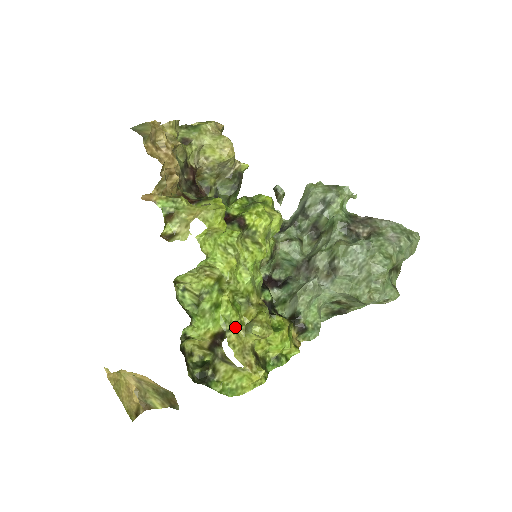
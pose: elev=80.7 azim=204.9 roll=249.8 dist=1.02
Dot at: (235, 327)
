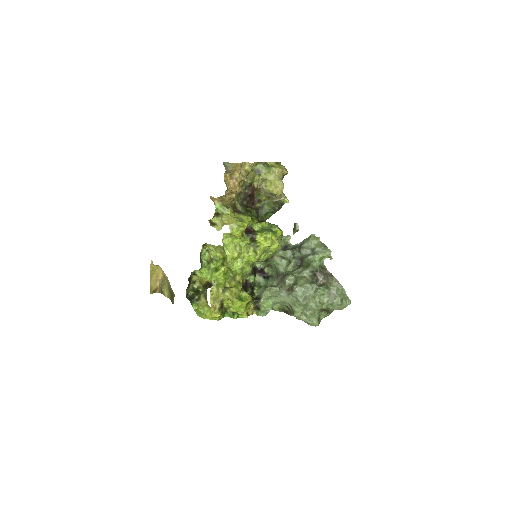
Dot at: (219, 285)
